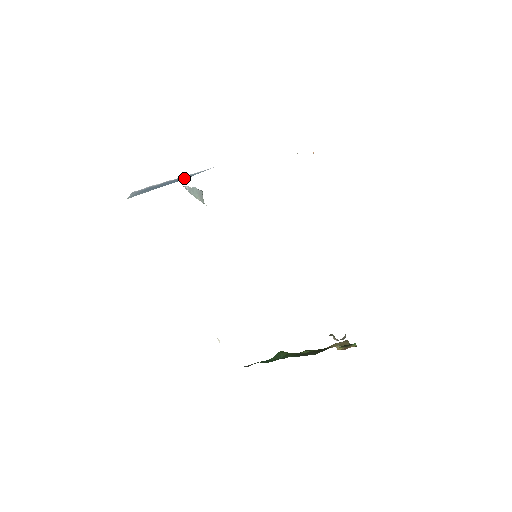
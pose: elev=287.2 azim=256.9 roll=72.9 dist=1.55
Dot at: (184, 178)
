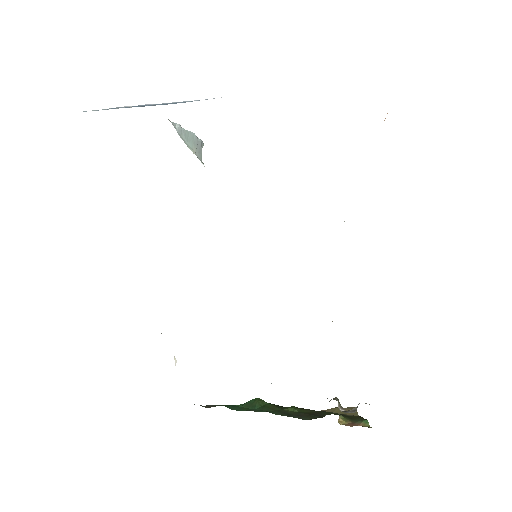
Dot at: (169, 103)
